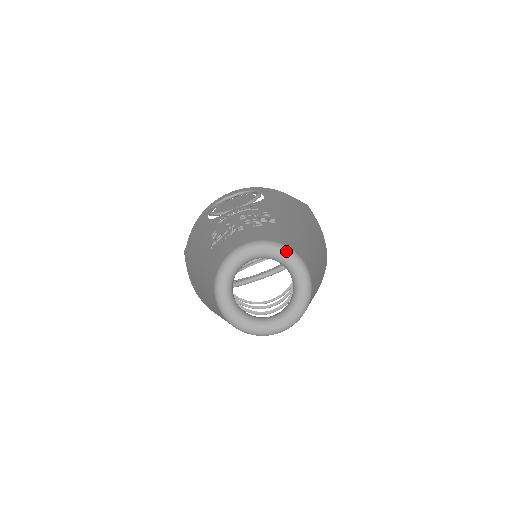
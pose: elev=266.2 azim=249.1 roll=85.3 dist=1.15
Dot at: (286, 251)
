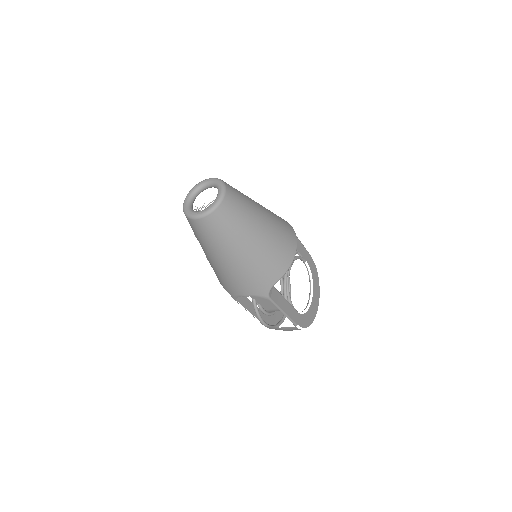
Dot at: (196, 185)
